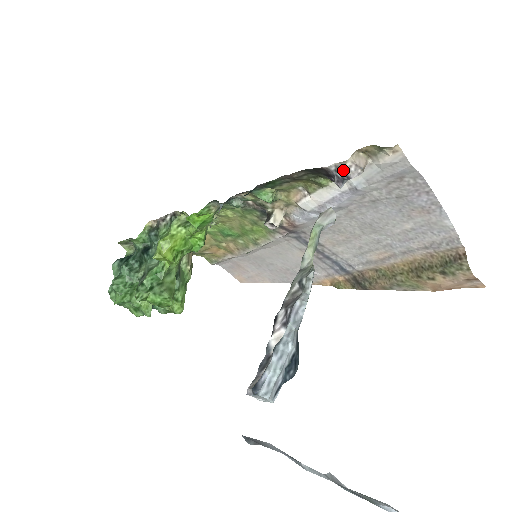
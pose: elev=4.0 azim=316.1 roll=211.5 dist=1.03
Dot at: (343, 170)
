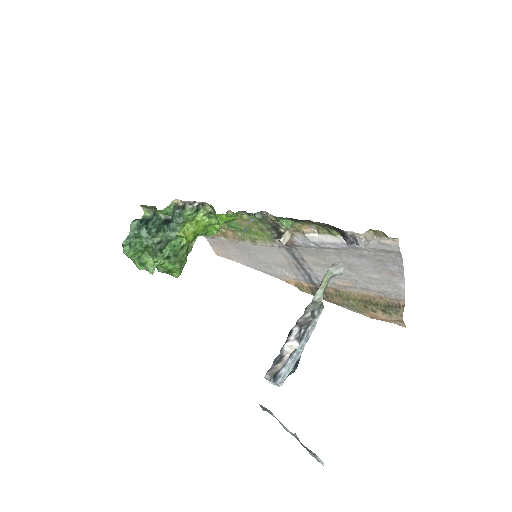
Dot at: (356, 238)
